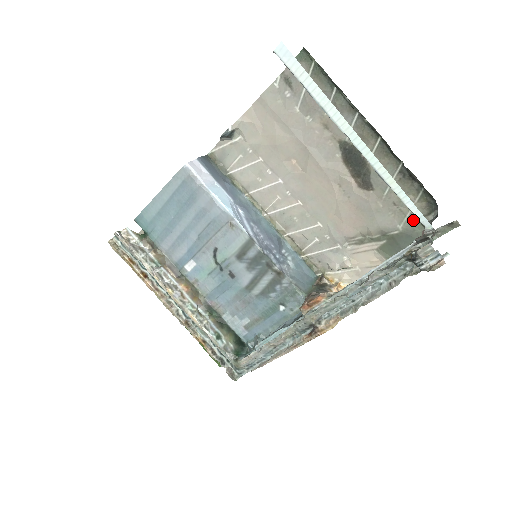
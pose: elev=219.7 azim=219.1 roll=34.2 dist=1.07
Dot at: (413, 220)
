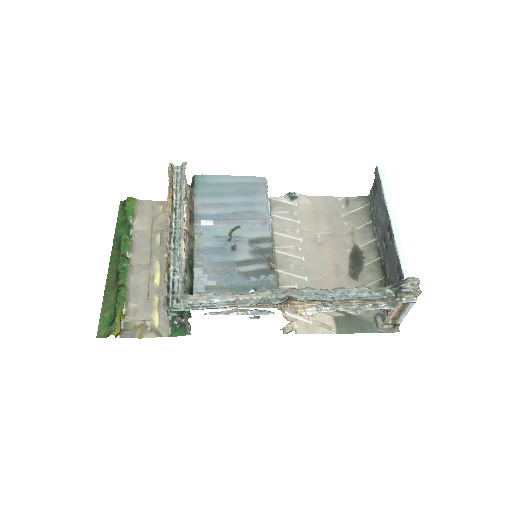
Dot at: (371, 313)
